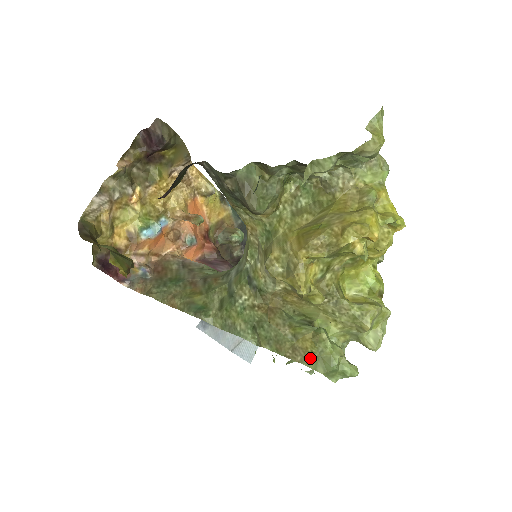
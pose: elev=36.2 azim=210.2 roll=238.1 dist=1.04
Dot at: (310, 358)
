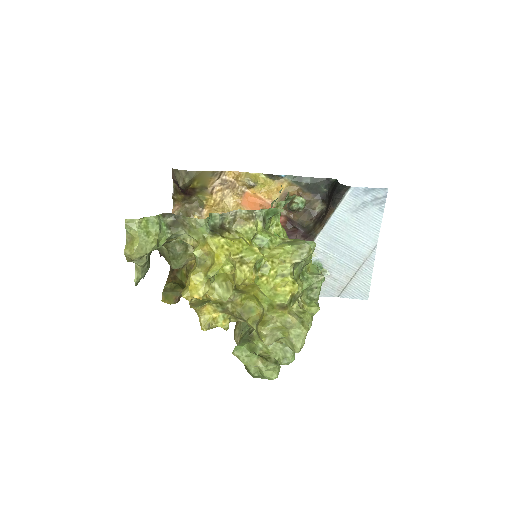
Dot at: (244, 365)
